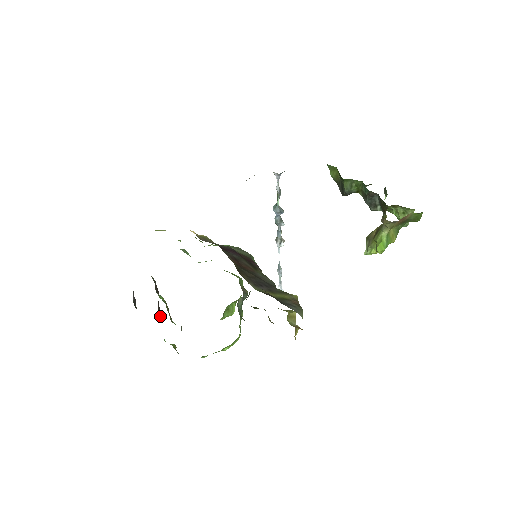
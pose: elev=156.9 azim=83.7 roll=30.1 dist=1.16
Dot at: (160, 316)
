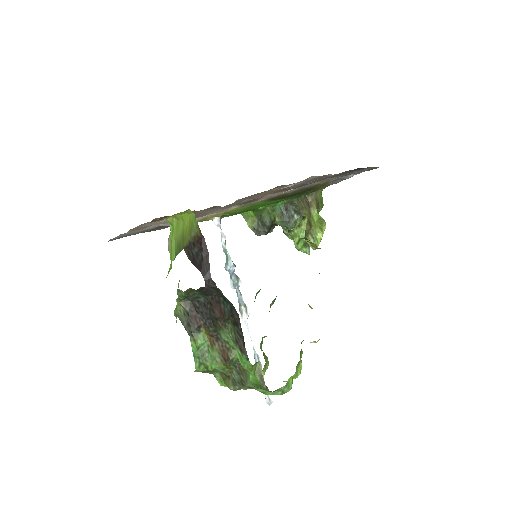
Dot at: (227, 312)
